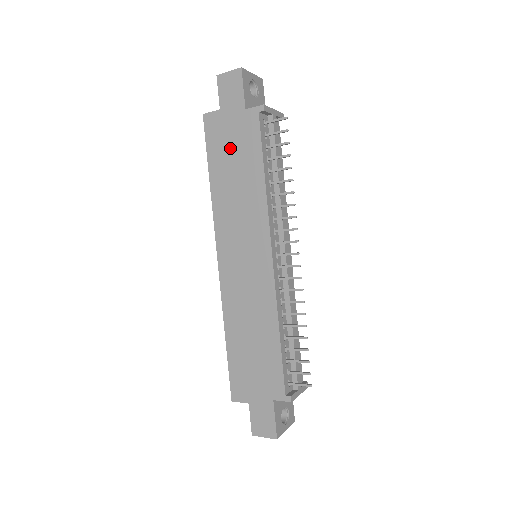
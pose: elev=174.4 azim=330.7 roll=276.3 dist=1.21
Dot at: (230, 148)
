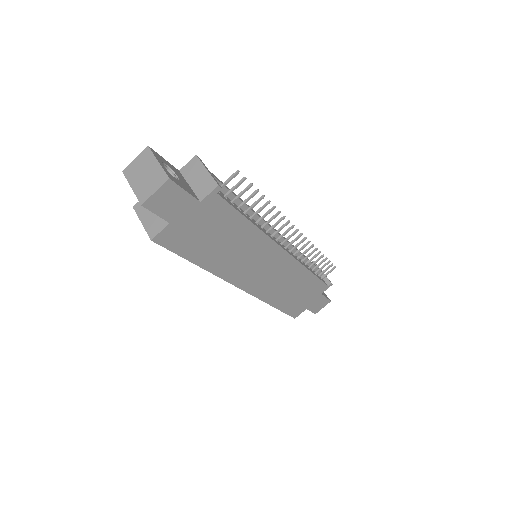
Dot at: (204, 235)
